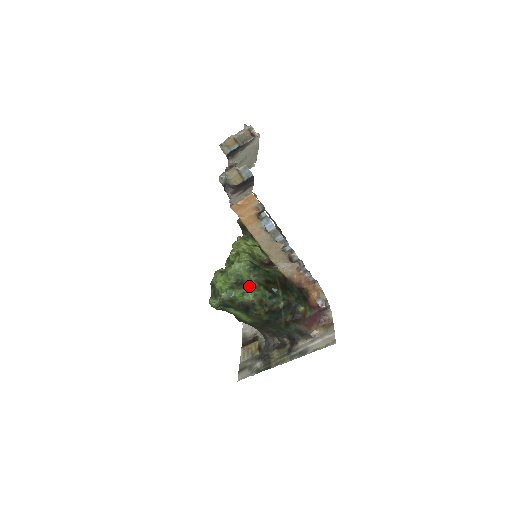
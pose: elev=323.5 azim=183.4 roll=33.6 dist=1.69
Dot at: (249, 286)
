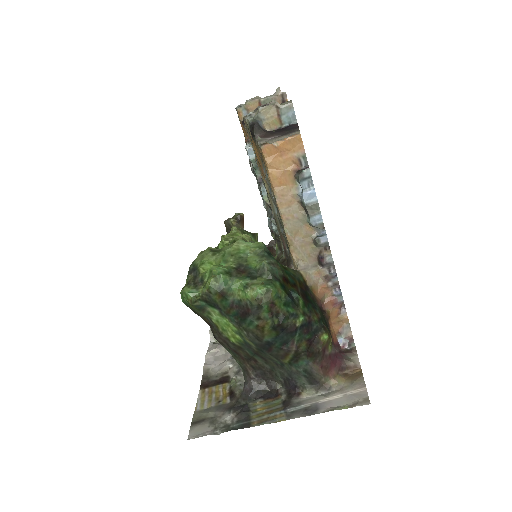
Dot at: (258, 277)
